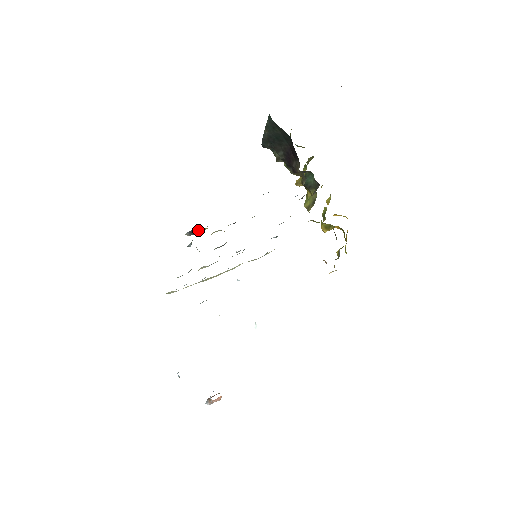
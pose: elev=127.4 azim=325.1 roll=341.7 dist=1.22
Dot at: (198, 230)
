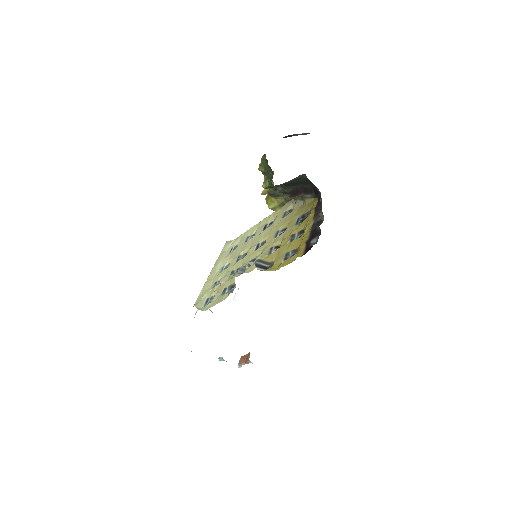
Dot at: (262, 263)
